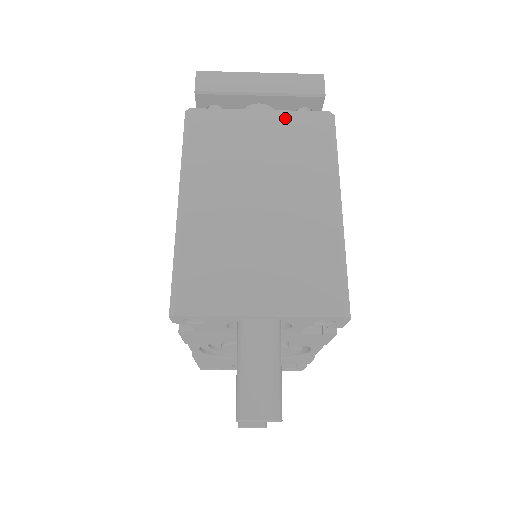
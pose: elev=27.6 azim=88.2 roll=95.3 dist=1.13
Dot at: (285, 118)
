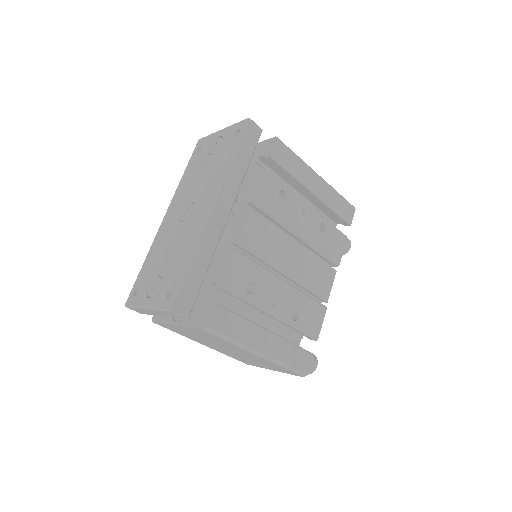
Dot at: occluded
